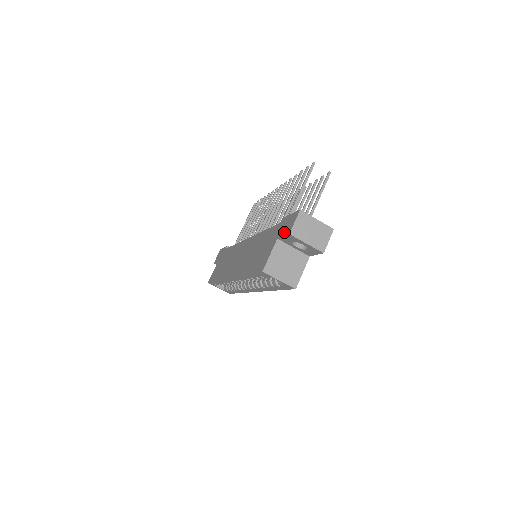
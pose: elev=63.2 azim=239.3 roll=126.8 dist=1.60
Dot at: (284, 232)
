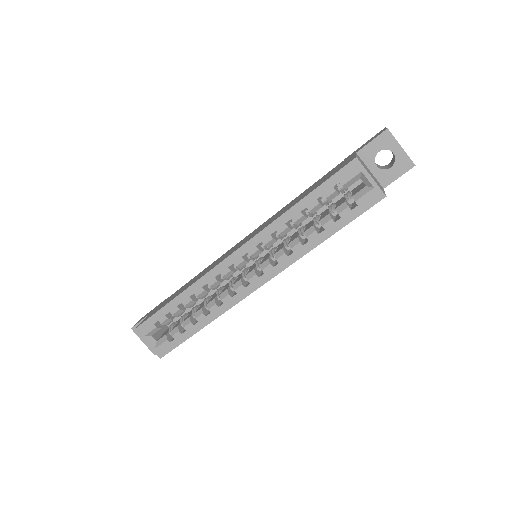
Dot at: (370, 141)
